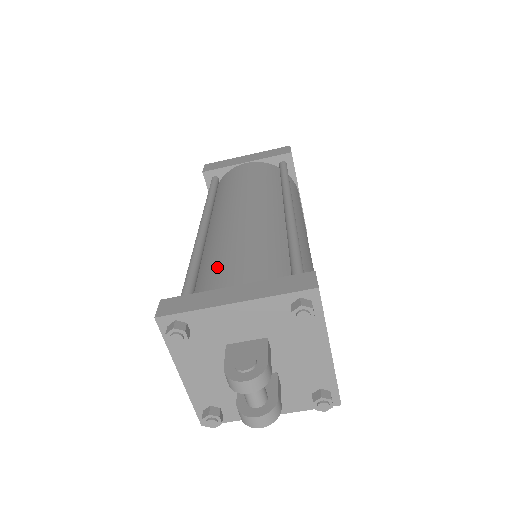
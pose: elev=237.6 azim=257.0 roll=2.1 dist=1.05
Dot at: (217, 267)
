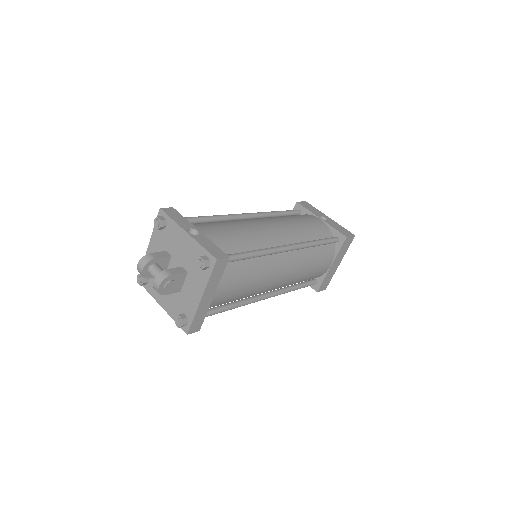
Dot at: occluded
